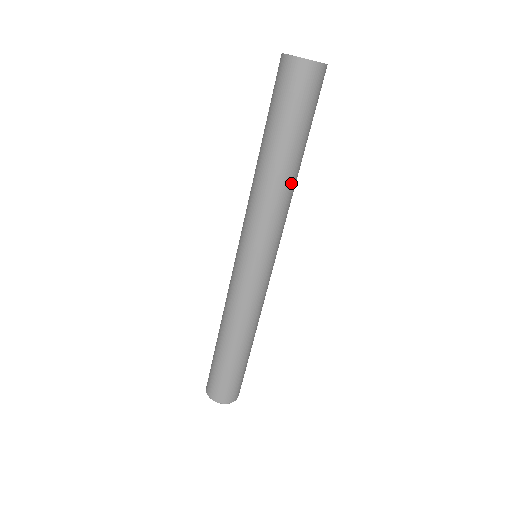
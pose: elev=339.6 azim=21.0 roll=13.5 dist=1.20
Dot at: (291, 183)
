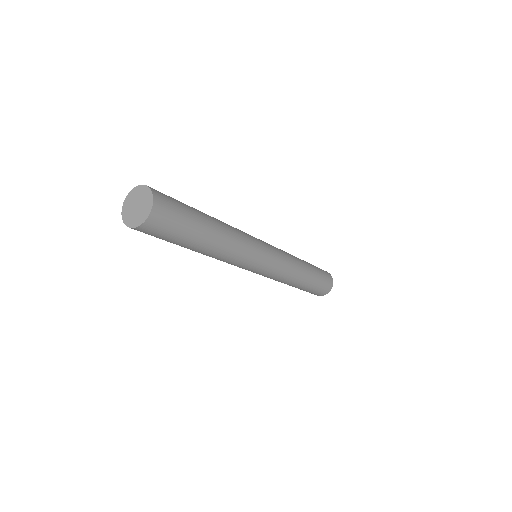
Dot at: (224, 243)
